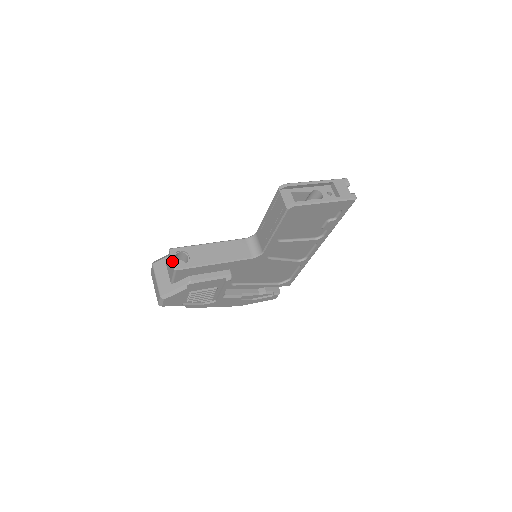
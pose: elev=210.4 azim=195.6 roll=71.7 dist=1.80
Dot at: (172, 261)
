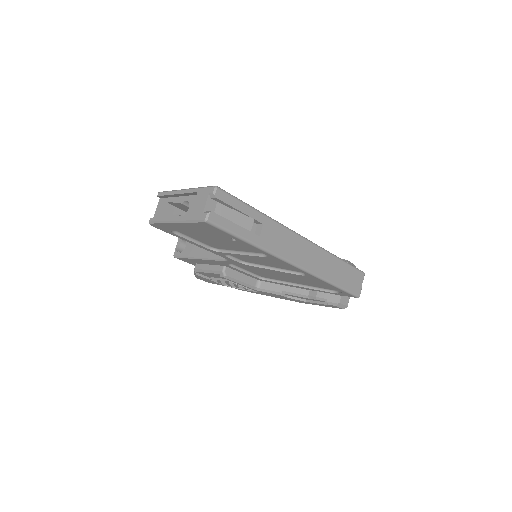
Dot at: (176, 247)
